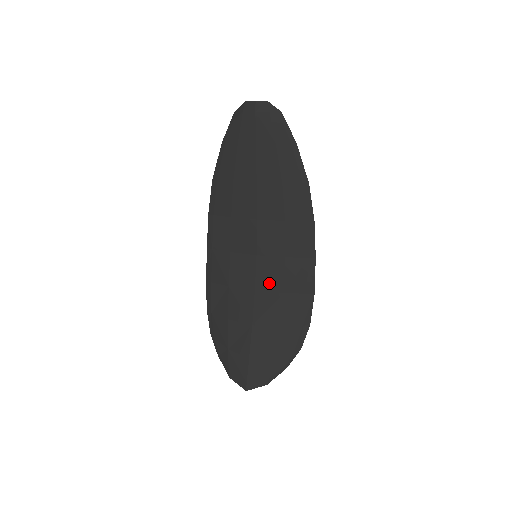
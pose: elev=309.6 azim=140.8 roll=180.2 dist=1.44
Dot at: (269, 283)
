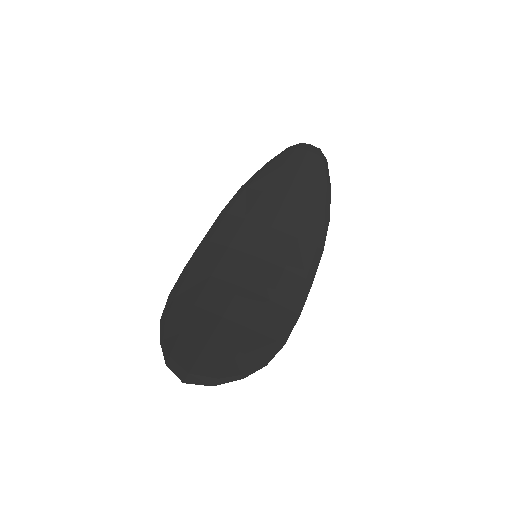
Dot at: (258, 285)
